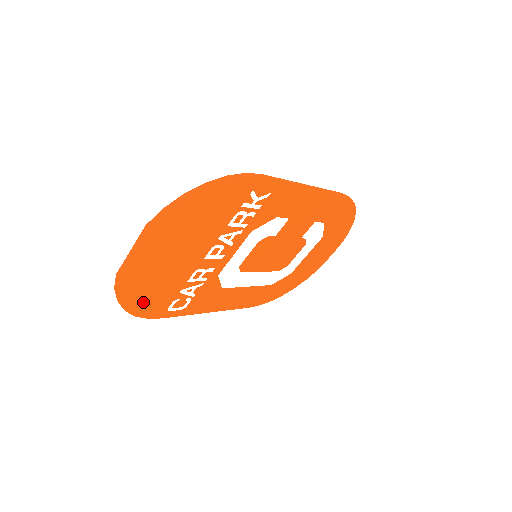
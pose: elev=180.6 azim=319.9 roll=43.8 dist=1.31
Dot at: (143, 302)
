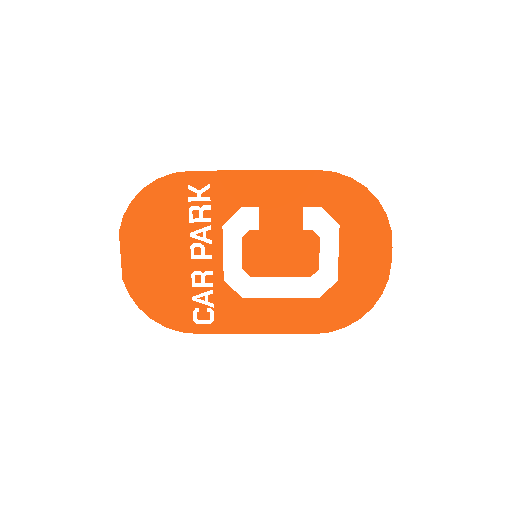
Dot at: (162, 310)
